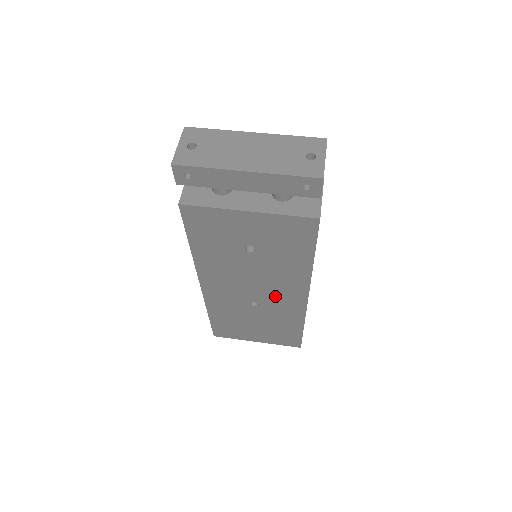
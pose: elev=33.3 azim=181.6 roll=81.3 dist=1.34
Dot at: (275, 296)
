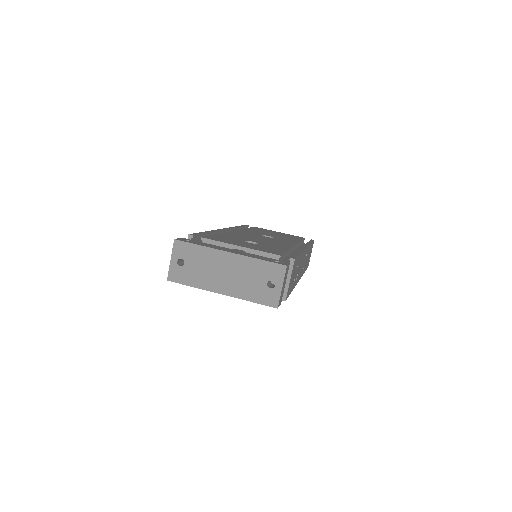
Dot at: occluded
